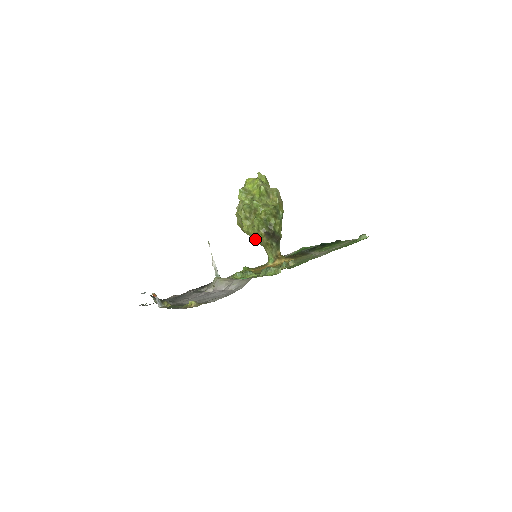
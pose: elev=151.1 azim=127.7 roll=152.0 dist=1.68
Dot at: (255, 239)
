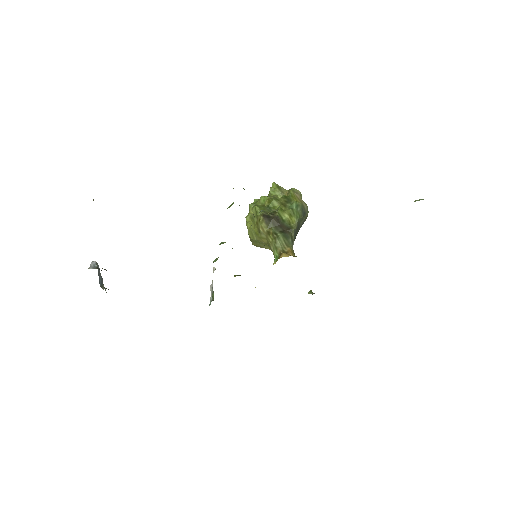
Dot at: (258, 237)
